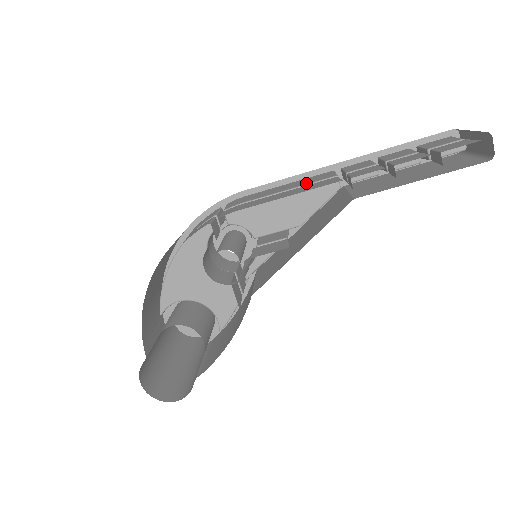
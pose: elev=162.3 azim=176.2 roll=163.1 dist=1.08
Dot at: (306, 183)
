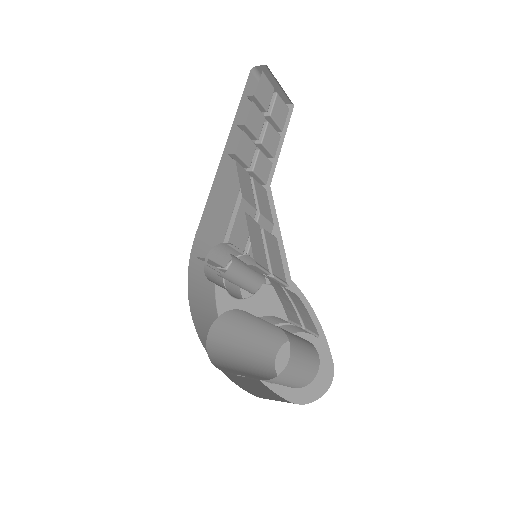
Dot at: (237, 201)
